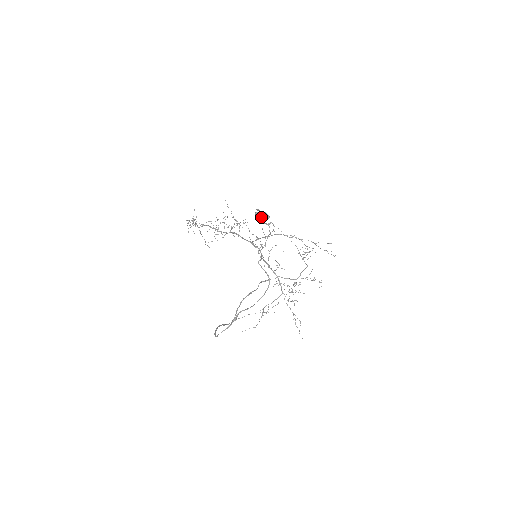
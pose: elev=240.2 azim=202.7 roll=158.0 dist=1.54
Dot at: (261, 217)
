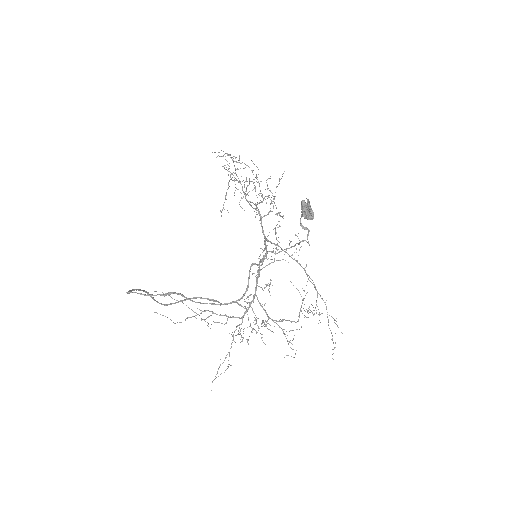
Dot at: (304, 209)
